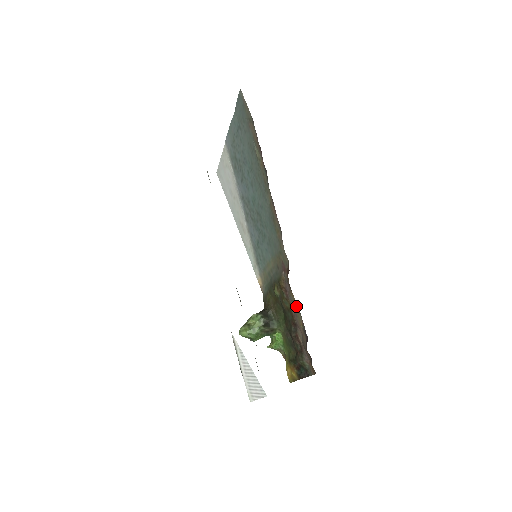
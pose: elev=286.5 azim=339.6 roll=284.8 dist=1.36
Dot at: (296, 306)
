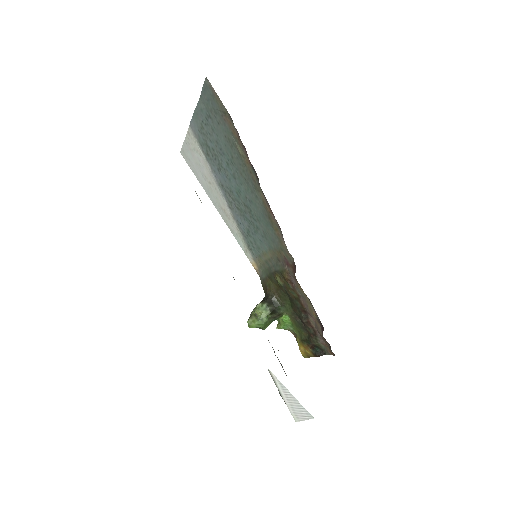
Dot at: (306, 298)
